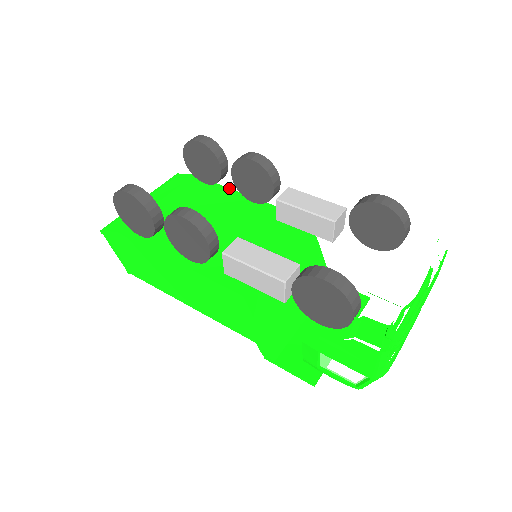
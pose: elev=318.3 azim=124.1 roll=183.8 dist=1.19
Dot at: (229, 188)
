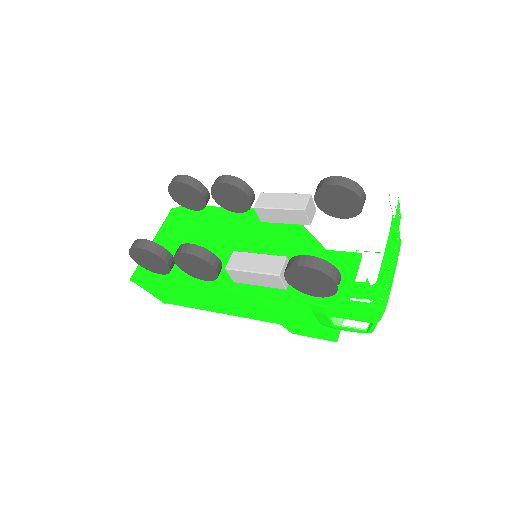
Dot at: (216, 207)
